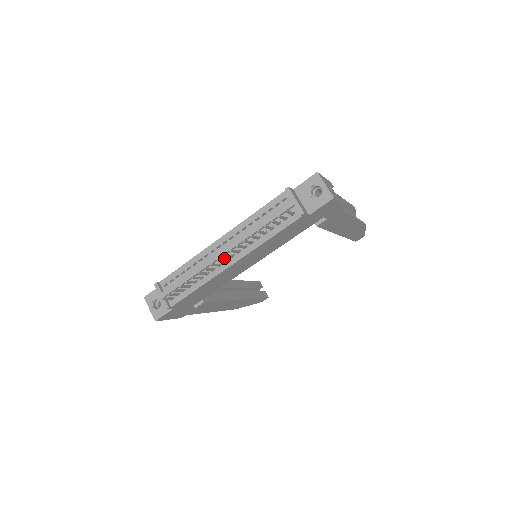
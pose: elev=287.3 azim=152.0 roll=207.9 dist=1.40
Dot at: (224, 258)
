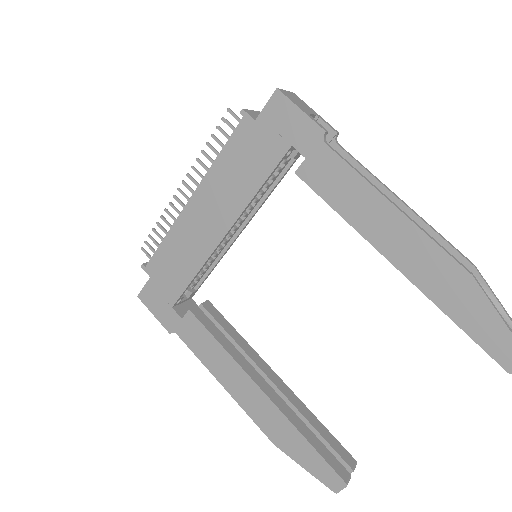
Dot at: occluded
